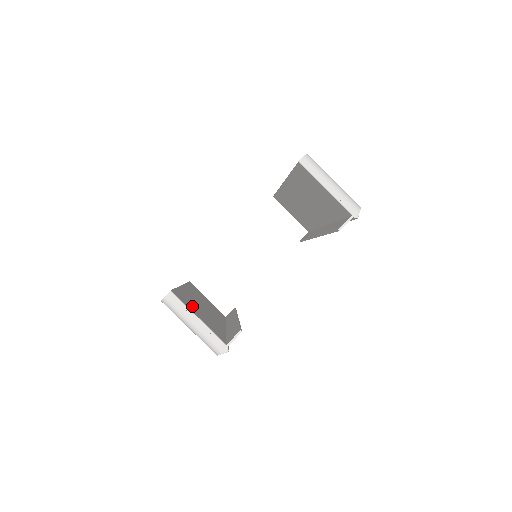
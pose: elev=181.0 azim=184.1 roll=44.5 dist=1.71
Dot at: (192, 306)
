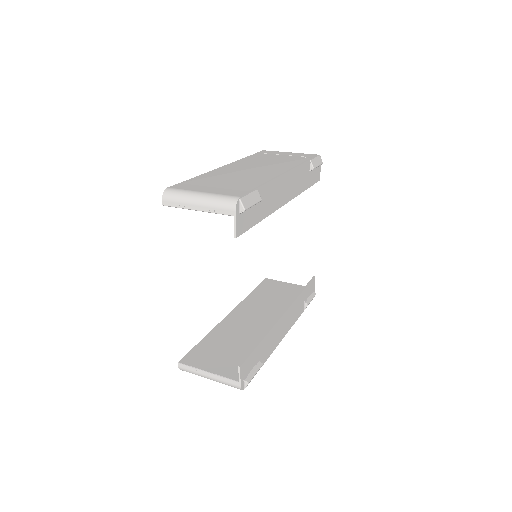
Dot at: (213, 353)
